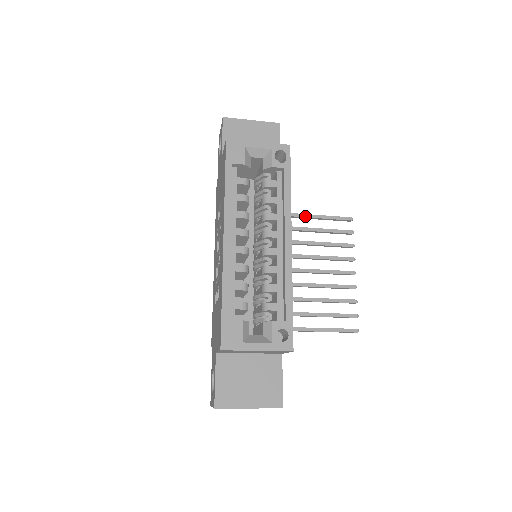
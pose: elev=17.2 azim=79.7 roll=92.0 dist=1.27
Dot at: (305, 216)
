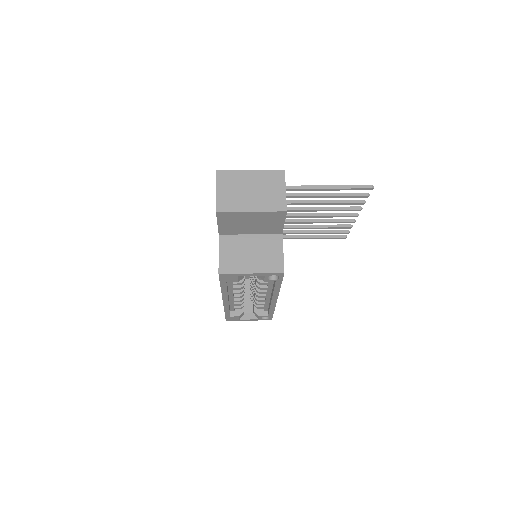
Dot at: (319, 190)
